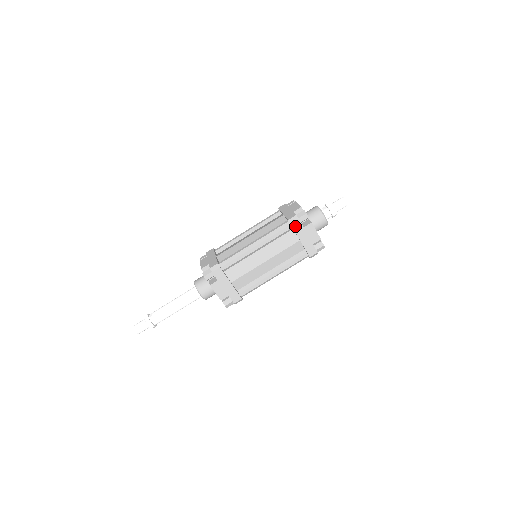
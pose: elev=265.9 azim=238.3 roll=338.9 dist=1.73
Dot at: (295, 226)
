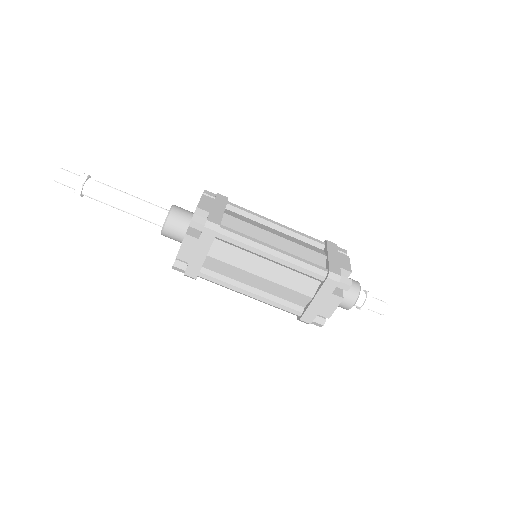
Dot at: (328, 284)
